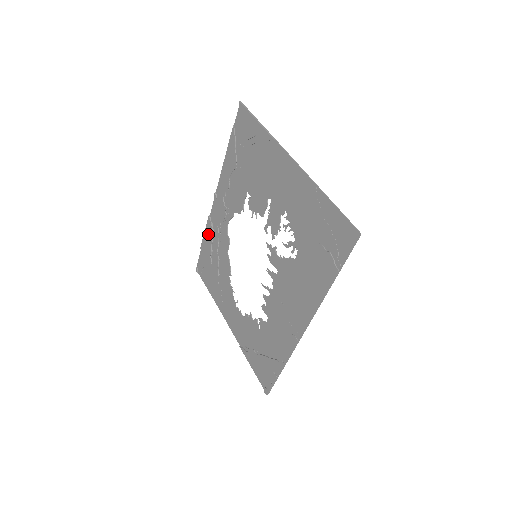
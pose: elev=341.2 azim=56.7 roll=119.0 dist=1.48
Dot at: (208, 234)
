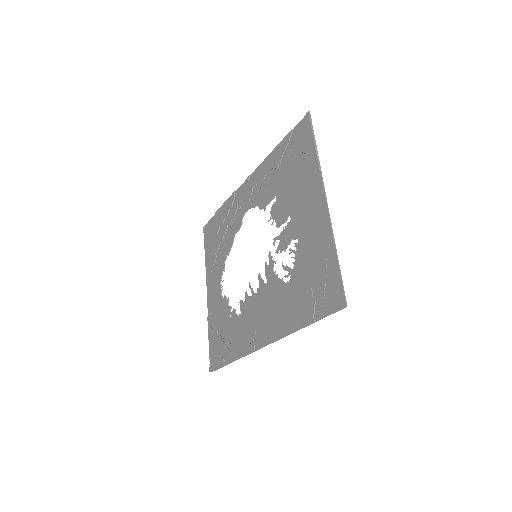
Dot at: (227, 207)
